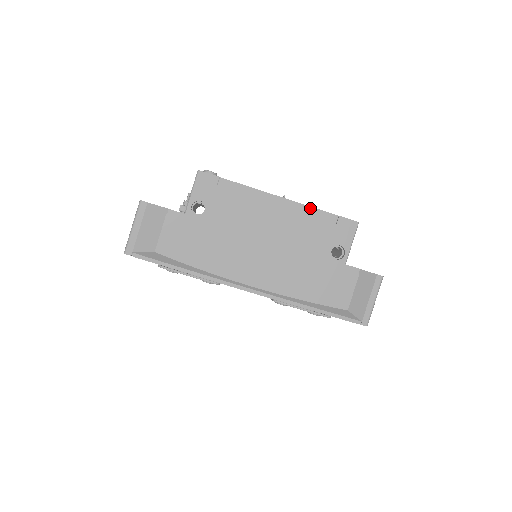
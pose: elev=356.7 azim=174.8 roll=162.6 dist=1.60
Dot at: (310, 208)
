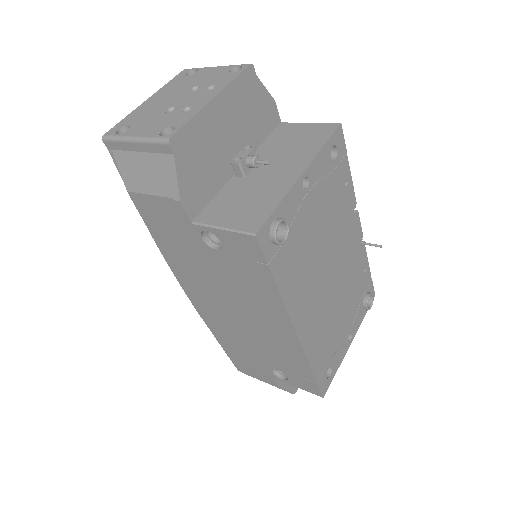
Dot at: (306, 359)
